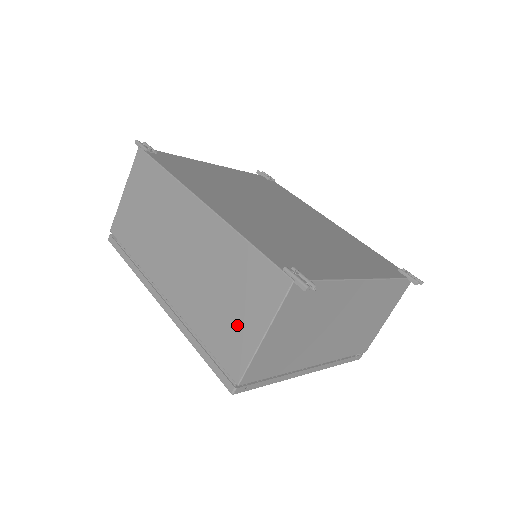
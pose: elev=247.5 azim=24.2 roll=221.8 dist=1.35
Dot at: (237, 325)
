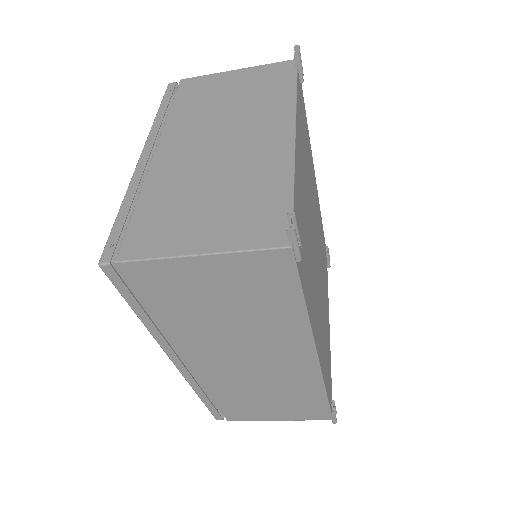
Dot at: (261, 410)
